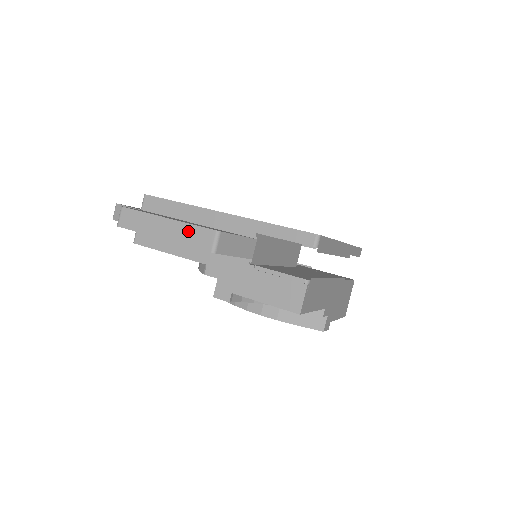
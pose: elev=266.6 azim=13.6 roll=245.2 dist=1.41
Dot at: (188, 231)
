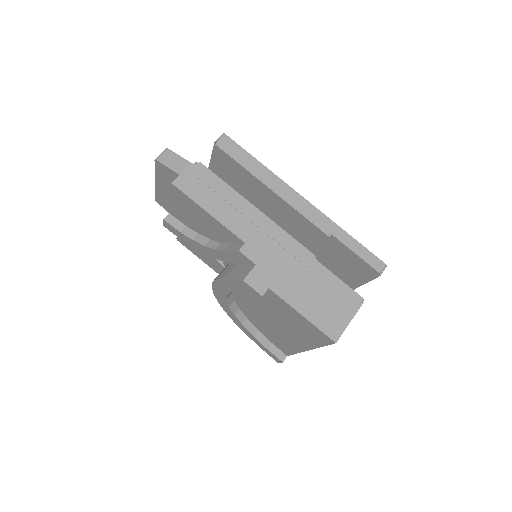
Dot at: occluded
